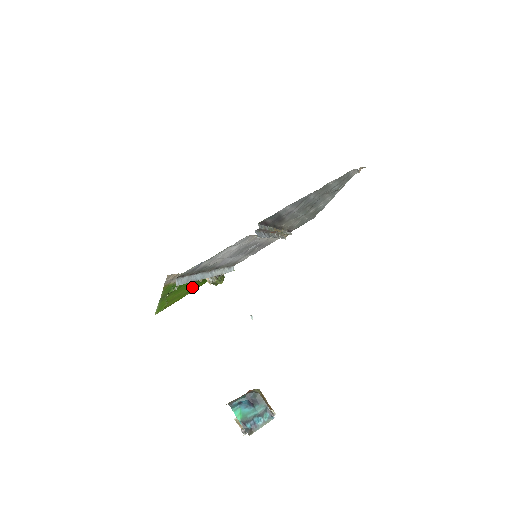
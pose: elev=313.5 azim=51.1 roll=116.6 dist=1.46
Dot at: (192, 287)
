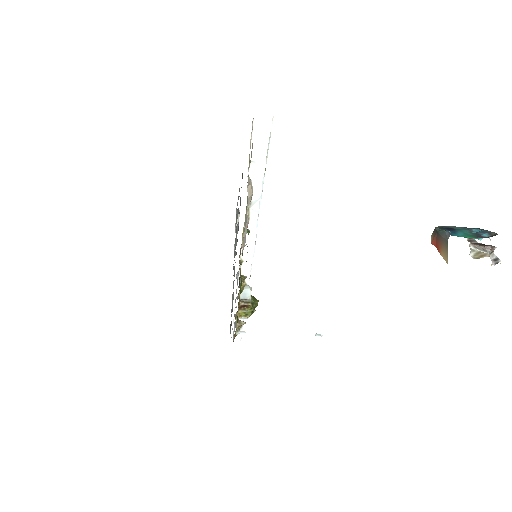
Dot at: occluded
